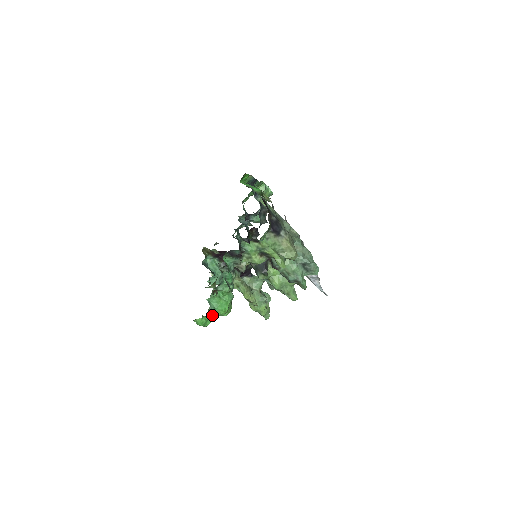
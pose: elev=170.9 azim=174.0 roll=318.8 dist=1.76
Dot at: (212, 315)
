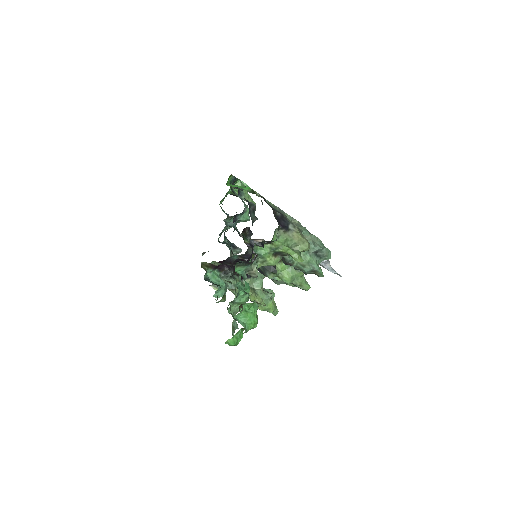
Dot at: (241, 331)
